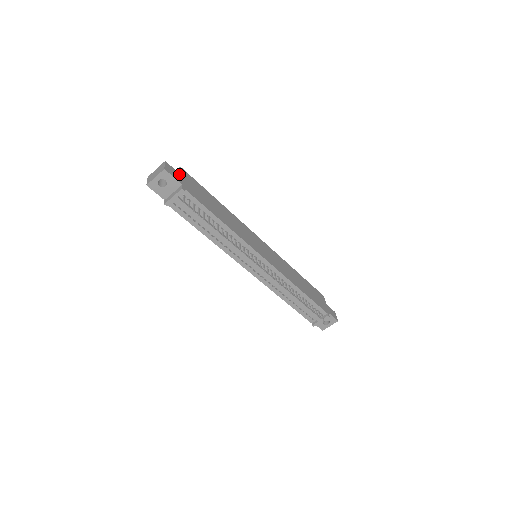
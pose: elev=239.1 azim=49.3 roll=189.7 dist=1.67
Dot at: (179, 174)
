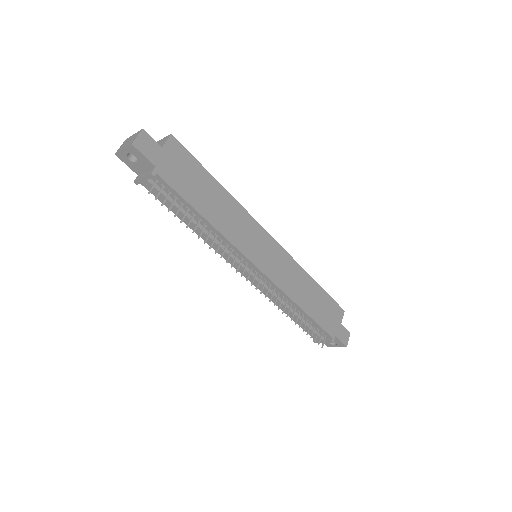
Dot at: (160, 148)
